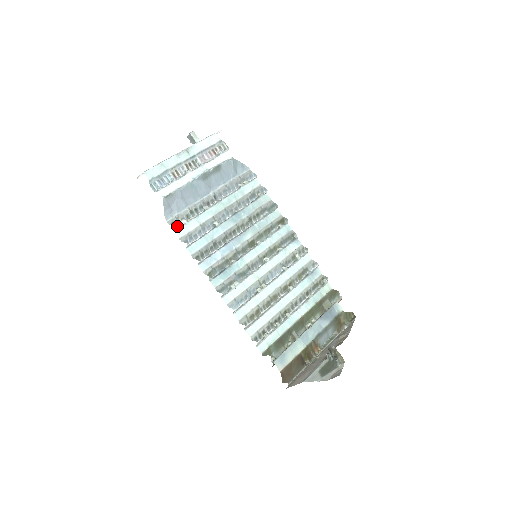
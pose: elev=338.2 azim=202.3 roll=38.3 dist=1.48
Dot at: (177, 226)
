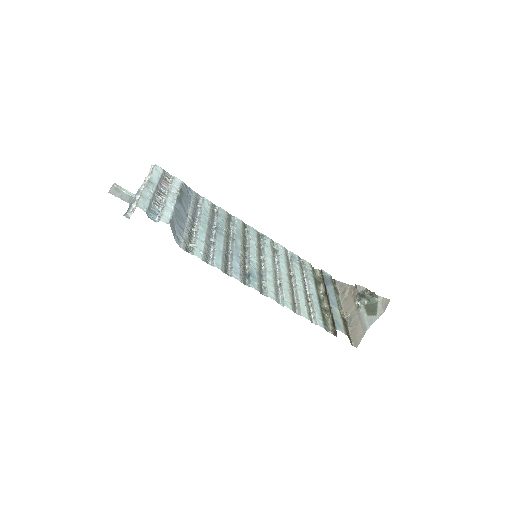
Dot at: (189, 252)
